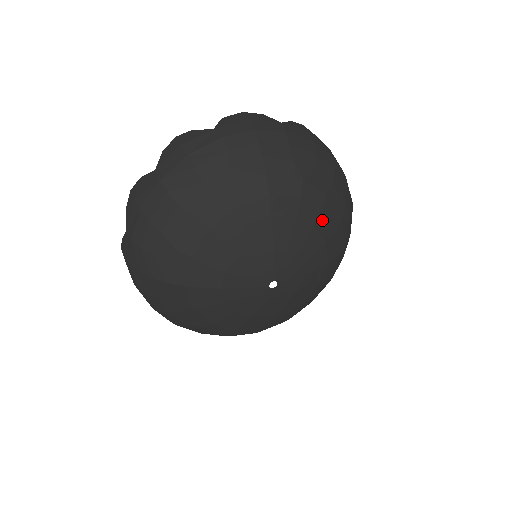
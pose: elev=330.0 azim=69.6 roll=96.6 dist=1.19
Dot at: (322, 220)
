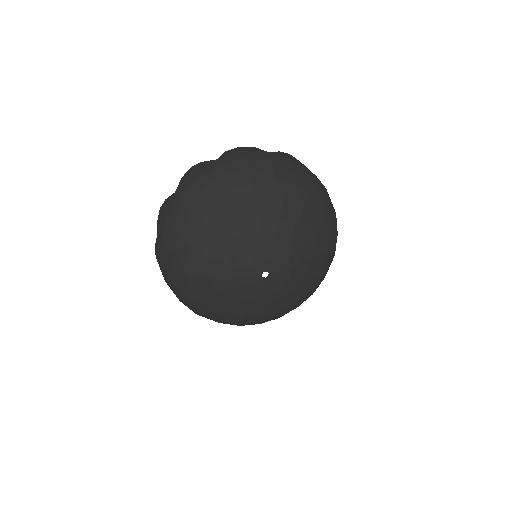
Dot at: (302, 224)
